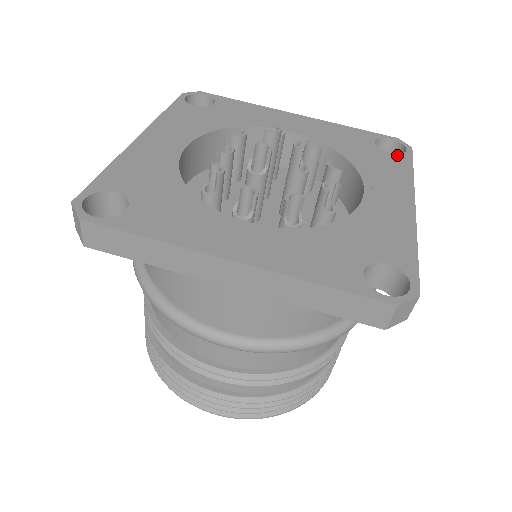
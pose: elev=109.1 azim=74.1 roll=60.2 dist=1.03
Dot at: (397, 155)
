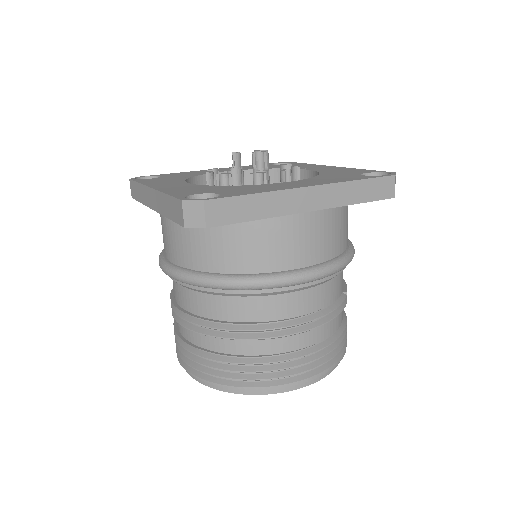
Dot at: (367, 176)
